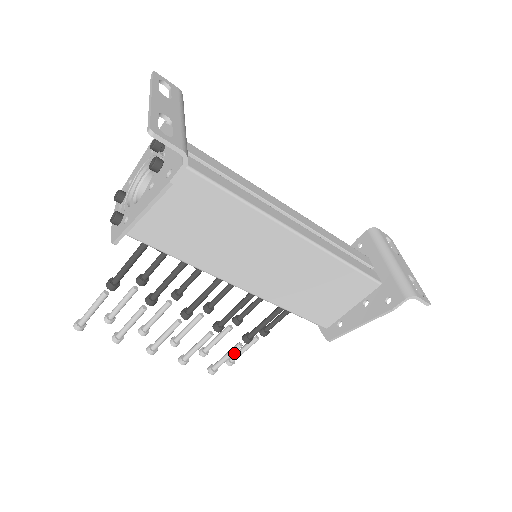
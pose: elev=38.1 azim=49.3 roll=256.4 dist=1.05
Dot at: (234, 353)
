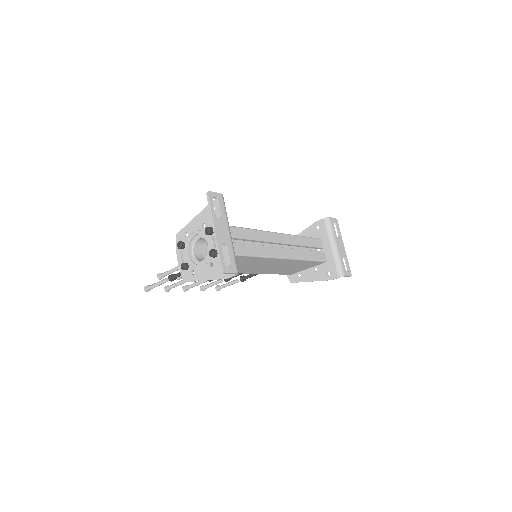
Dot at: occluded
